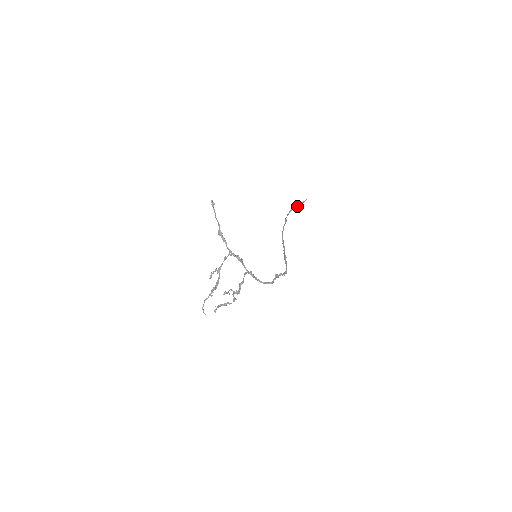
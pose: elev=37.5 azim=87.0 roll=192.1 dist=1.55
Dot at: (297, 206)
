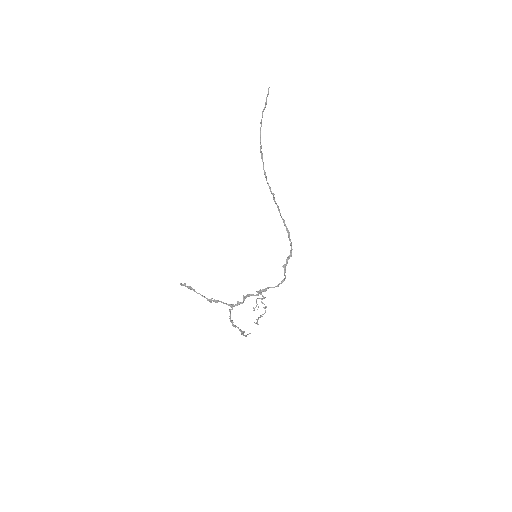
Dot at: (264, 109)
